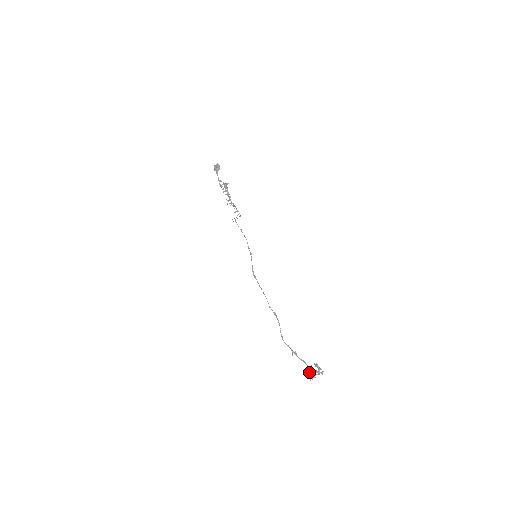
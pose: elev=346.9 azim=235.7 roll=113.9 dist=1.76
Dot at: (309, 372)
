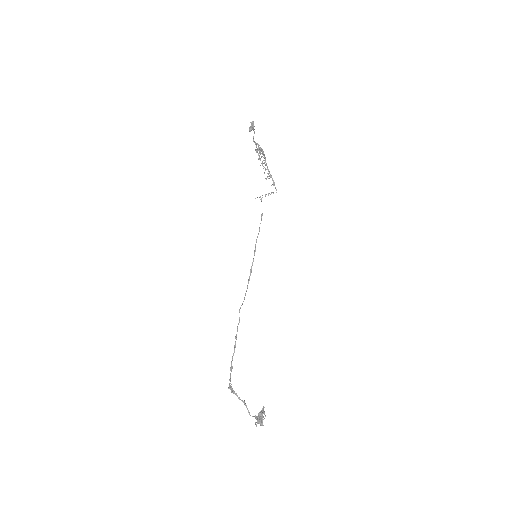
Dot at: (258, 414)
